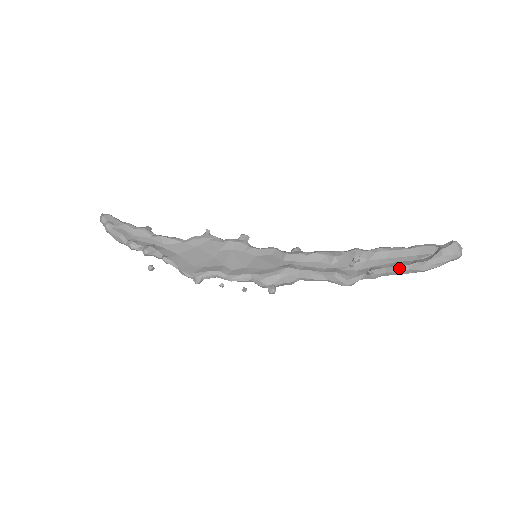
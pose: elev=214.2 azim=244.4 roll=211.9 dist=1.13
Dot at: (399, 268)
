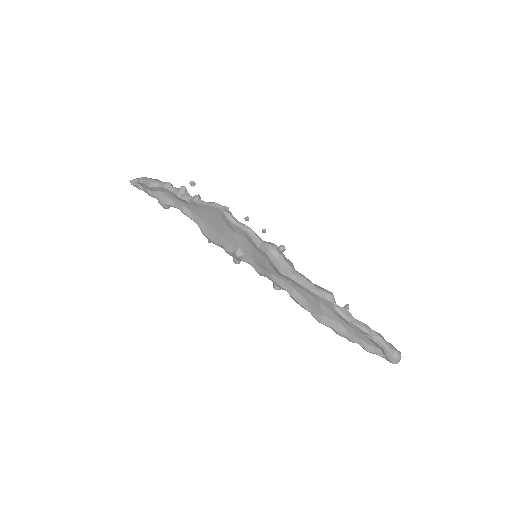
Dot at: (365, 324)
